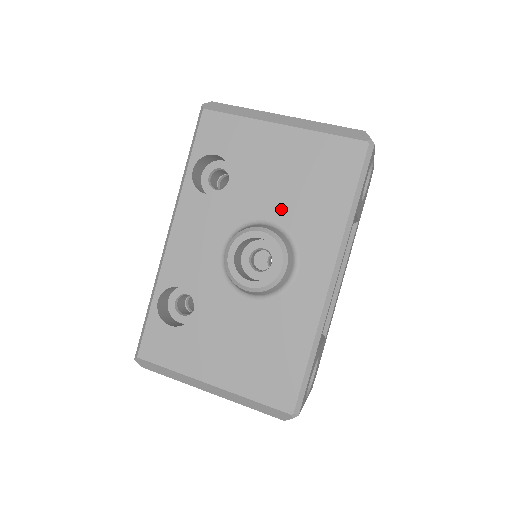
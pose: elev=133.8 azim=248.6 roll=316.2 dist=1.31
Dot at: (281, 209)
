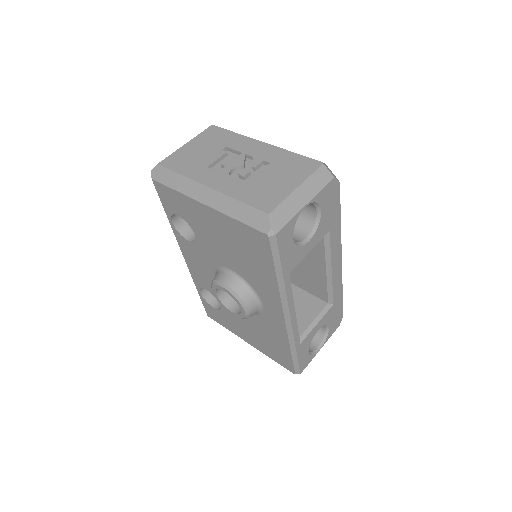
Dot at: (234, 265)
